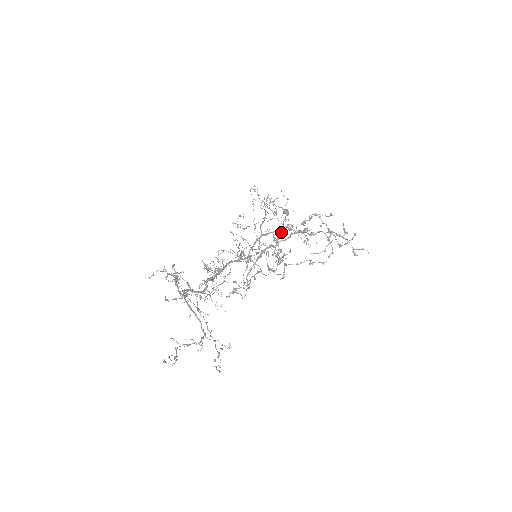
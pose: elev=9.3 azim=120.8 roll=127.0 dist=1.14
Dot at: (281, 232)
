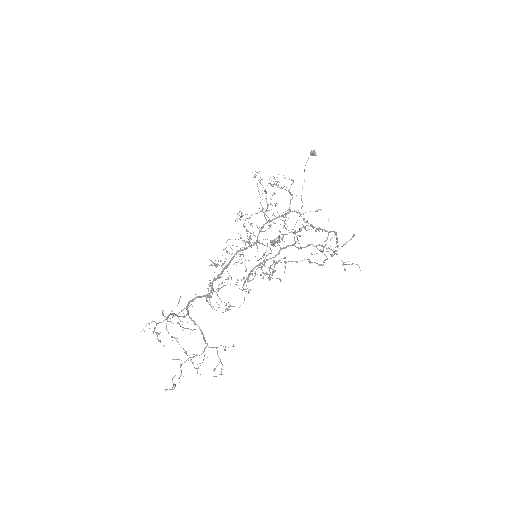
Dot at: (274, 241)
